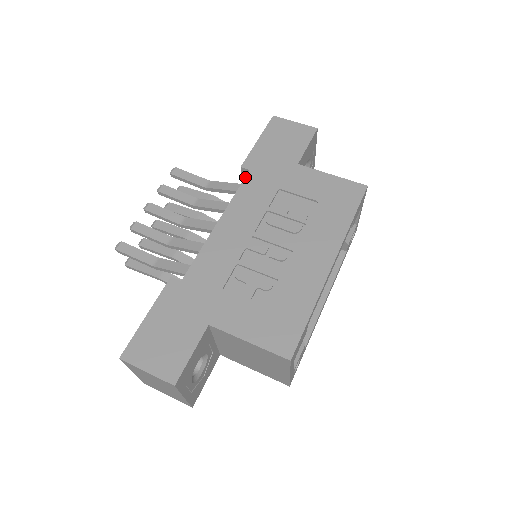
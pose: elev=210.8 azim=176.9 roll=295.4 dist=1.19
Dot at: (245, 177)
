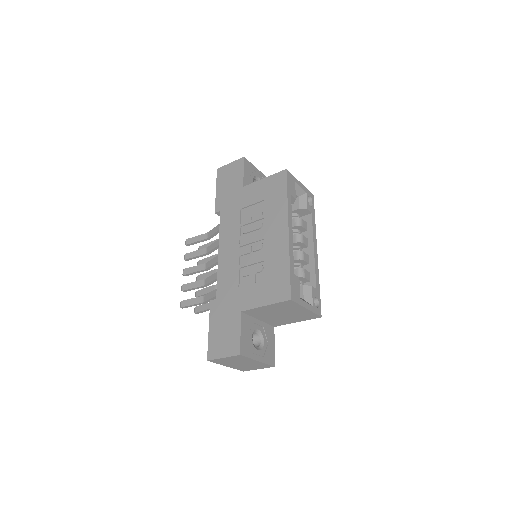
Dot at: (220, 217)
